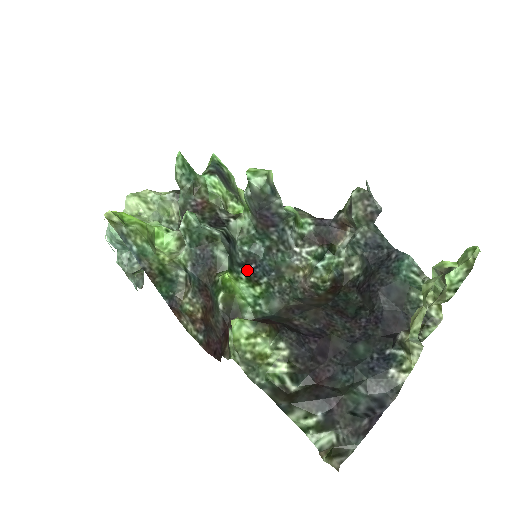
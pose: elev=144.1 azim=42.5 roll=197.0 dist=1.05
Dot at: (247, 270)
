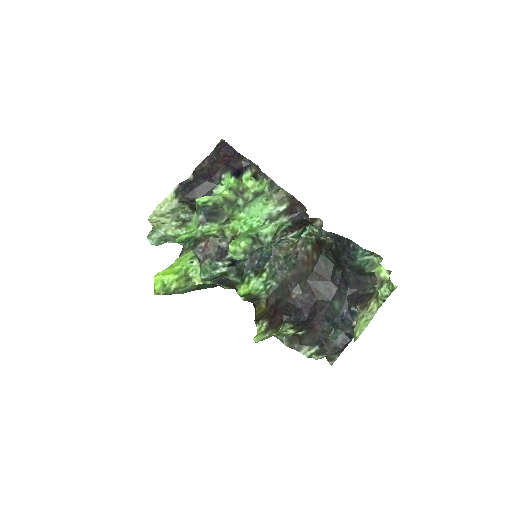
Dot at: (253, 269)
